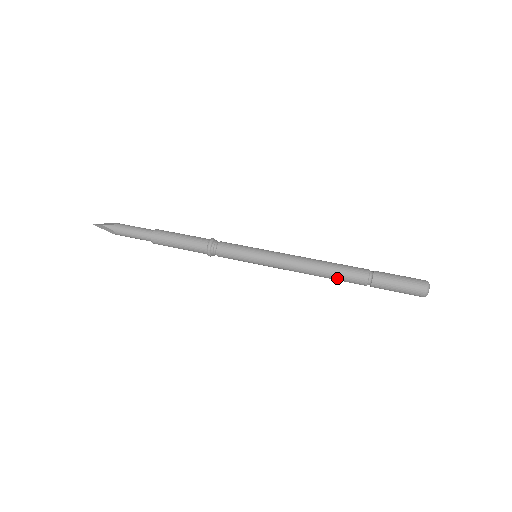
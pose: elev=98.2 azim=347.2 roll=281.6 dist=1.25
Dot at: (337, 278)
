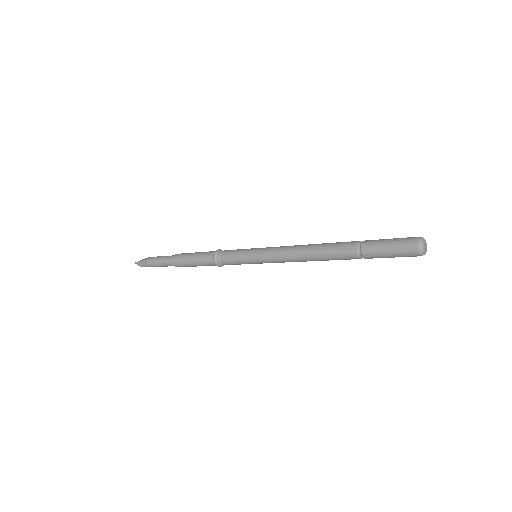
Dot at: (332, 259)
